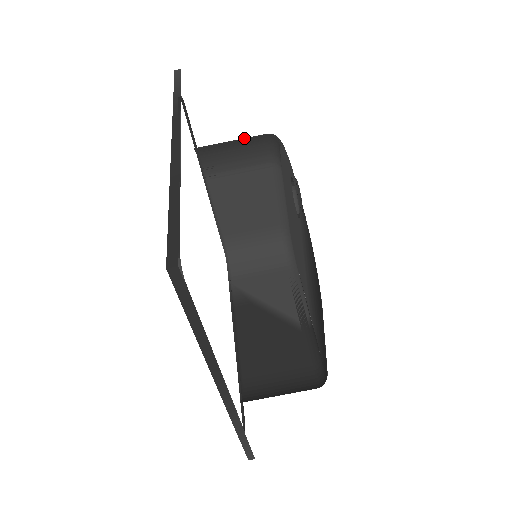
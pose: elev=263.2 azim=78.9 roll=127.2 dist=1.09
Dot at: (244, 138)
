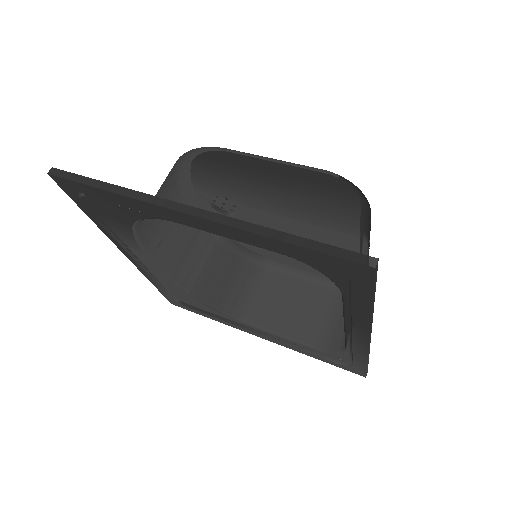
Dot at: (210, 260)
